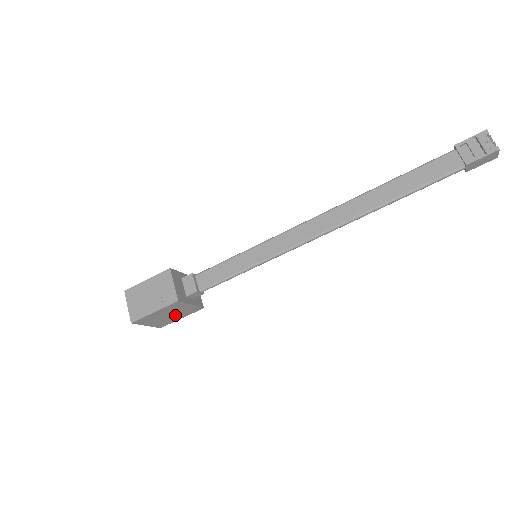
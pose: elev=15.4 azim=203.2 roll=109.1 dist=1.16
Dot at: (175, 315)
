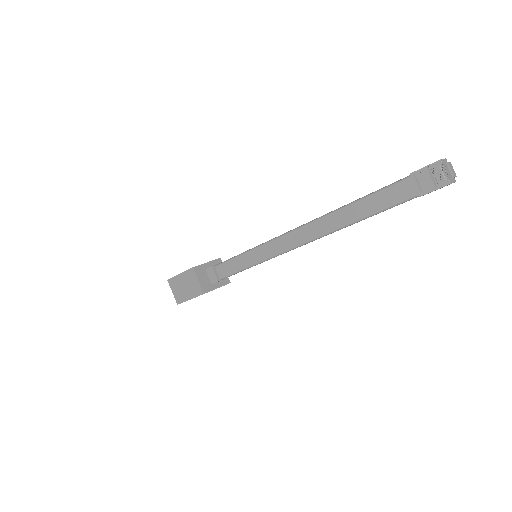
Dot at: occluded
